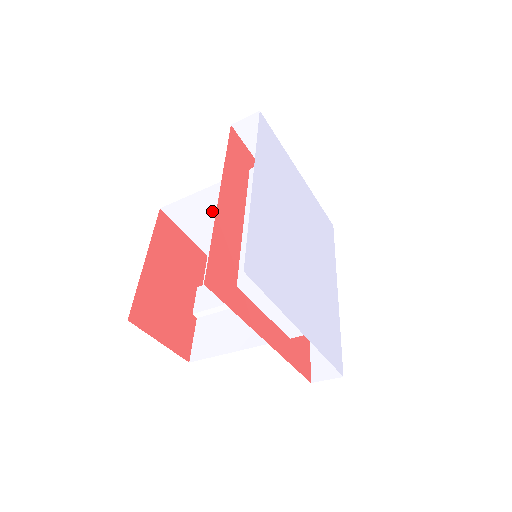
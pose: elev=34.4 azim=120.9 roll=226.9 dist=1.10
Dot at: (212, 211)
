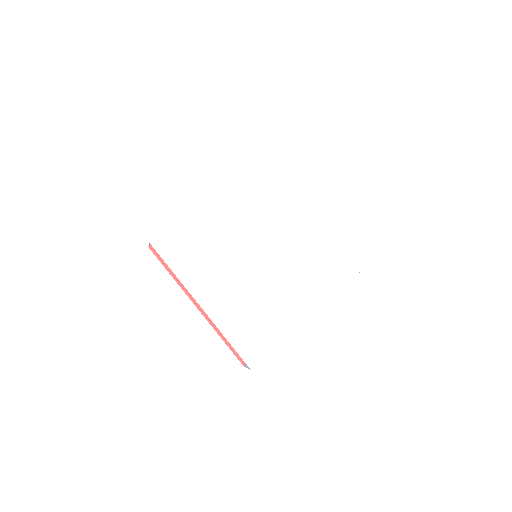
Dot at: occluded
